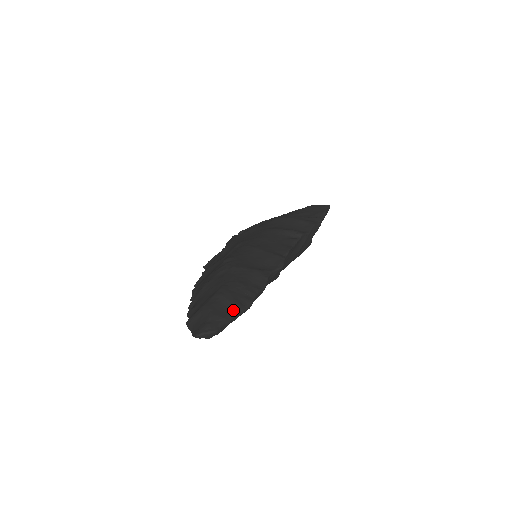
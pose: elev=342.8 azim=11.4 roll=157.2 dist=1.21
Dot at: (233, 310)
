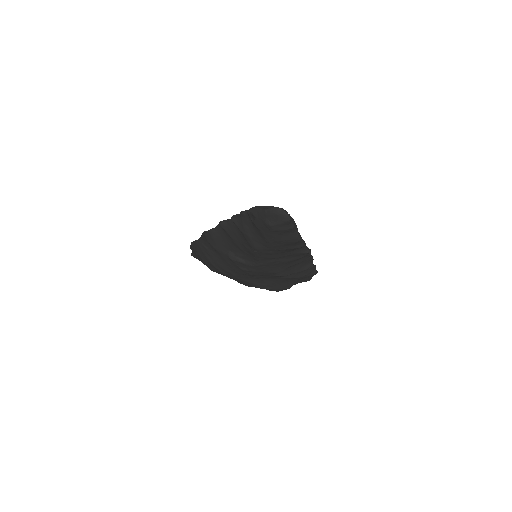
Dot at: (295, 226)
